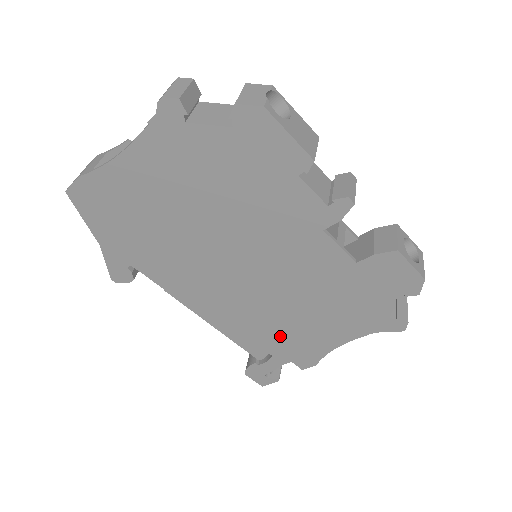
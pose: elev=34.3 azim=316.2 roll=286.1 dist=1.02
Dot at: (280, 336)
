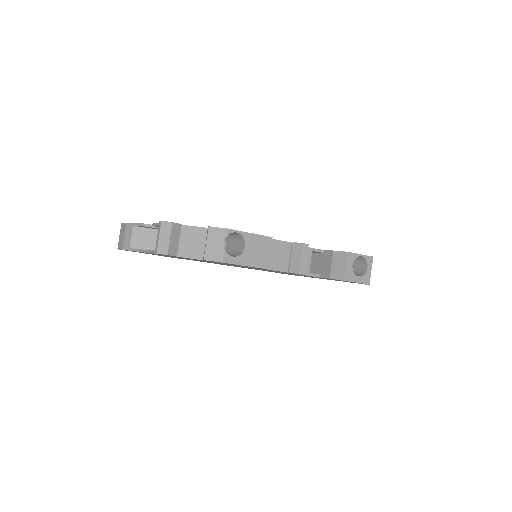
Dot at: occluded
